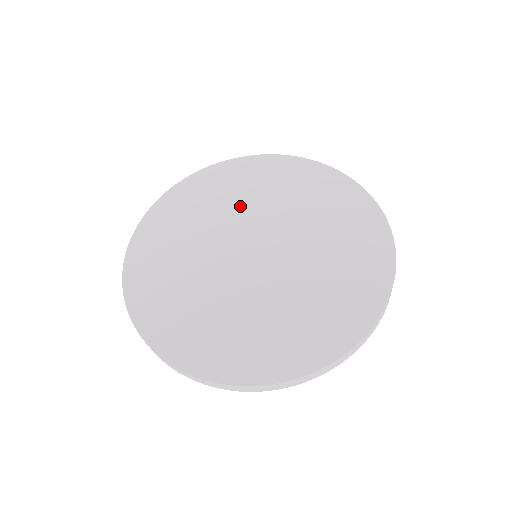
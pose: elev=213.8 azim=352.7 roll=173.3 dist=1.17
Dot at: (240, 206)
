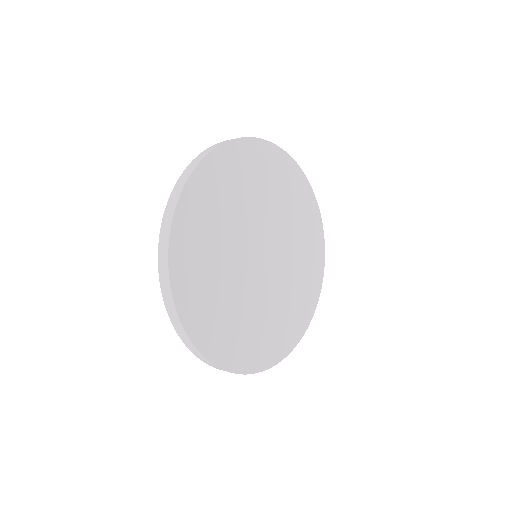
Dot at: (229, 231)
